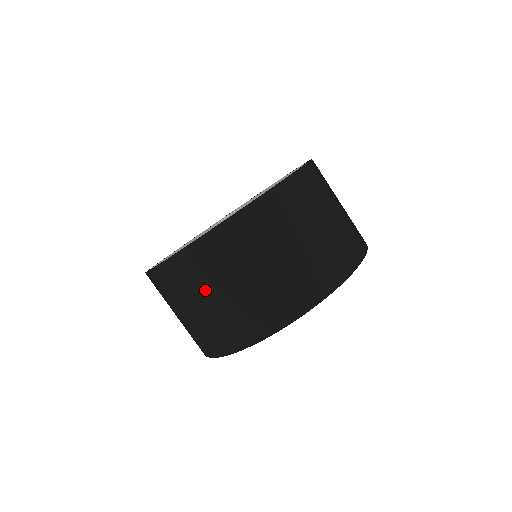
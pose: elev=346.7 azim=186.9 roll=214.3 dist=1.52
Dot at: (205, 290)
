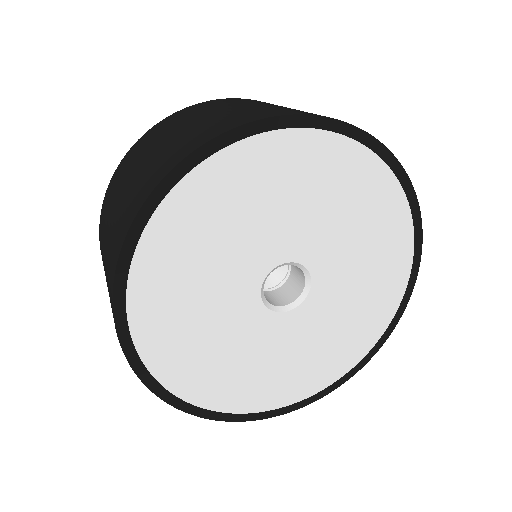
Dot at: (104, 243)
